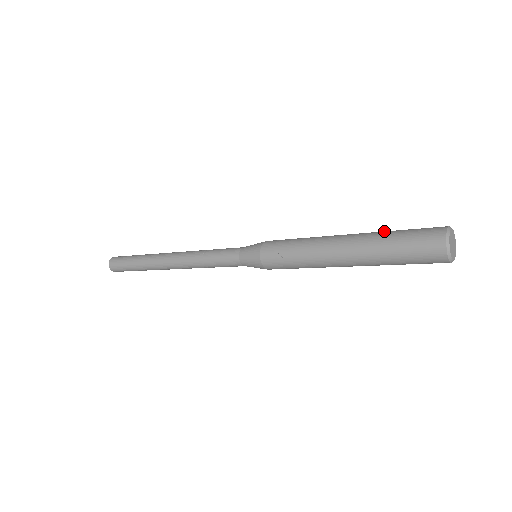
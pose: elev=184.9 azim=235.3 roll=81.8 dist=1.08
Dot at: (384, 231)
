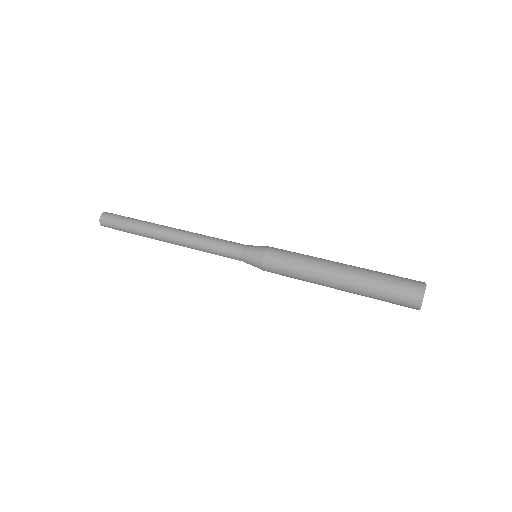
Dot at: (373, 274)
